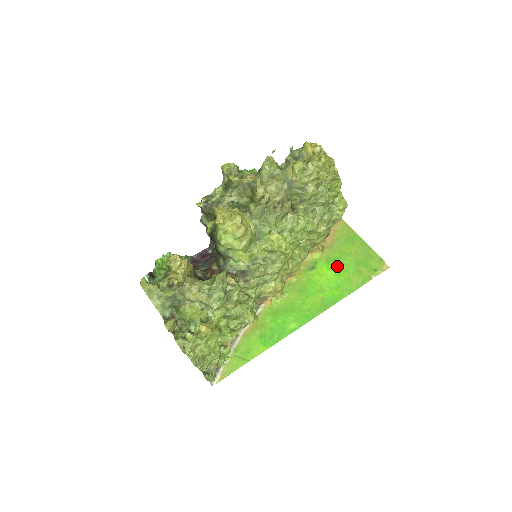
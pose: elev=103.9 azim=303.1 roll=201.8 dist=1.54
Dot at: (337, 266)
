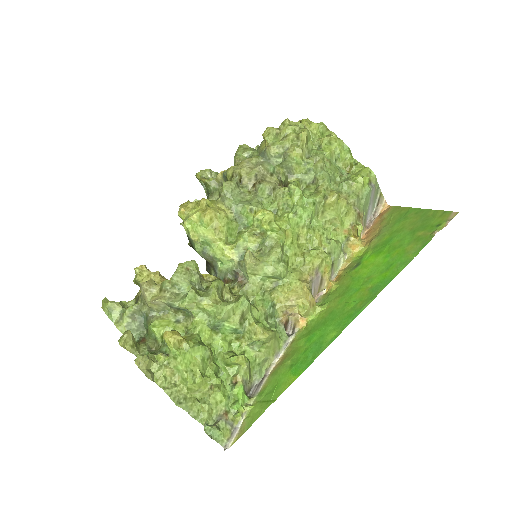
Dot at: (387, 248)
